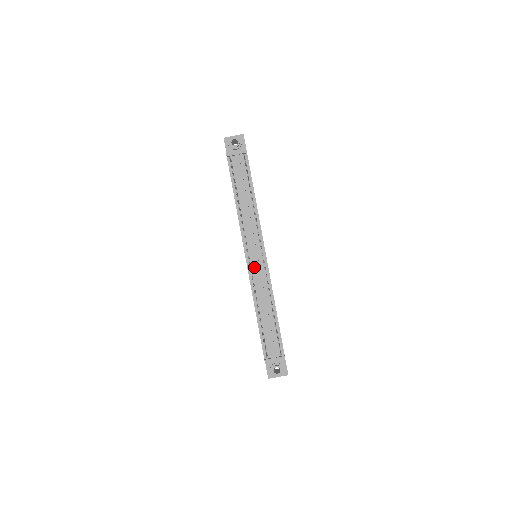
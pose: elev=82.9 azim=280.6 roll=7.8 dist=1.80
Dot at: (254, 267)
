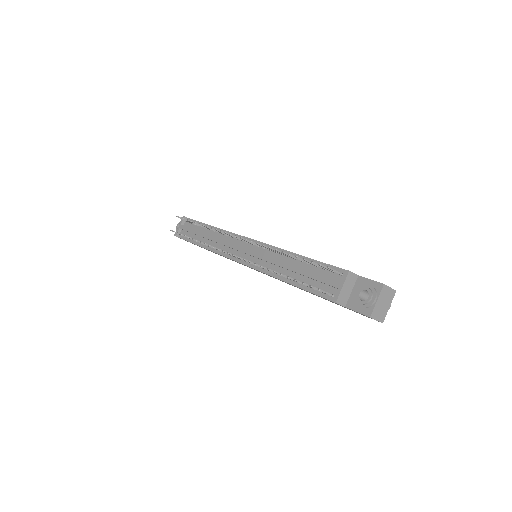
Dot at: (250, 258)
